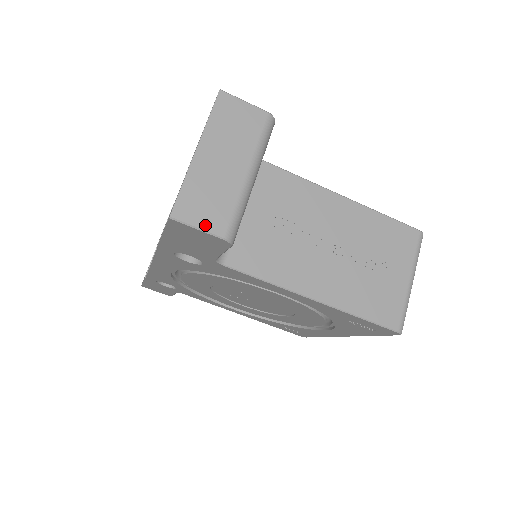
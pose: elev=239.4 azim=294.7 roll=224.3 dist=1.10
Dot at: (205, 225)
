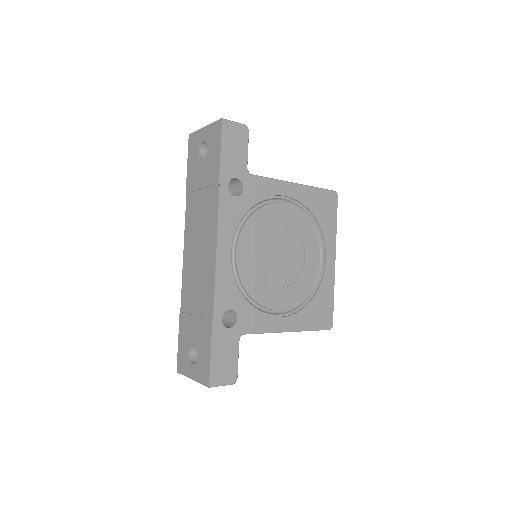
Dot at: occluded
